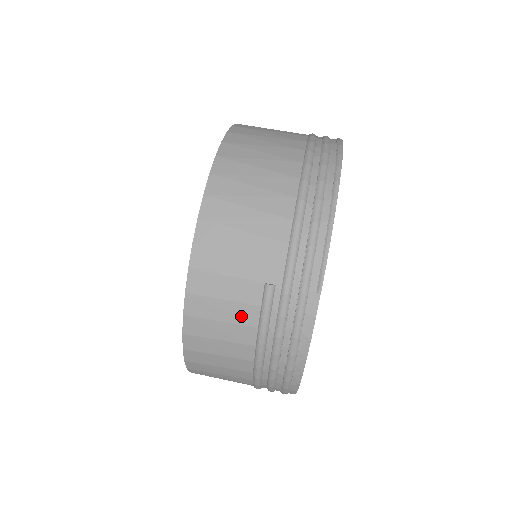
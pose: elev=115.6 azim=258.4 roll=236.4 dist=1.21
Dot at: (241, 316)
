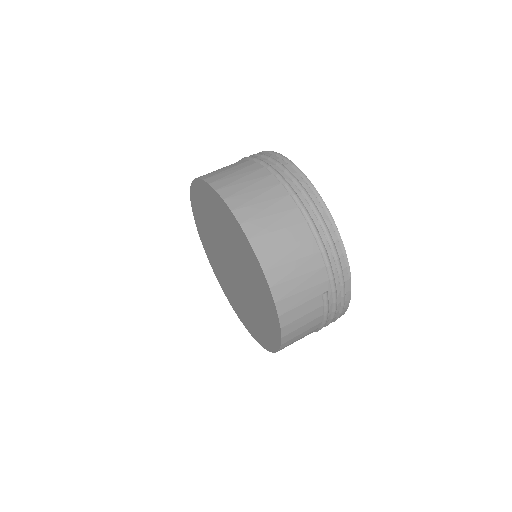
Dot at: (313, 316)
